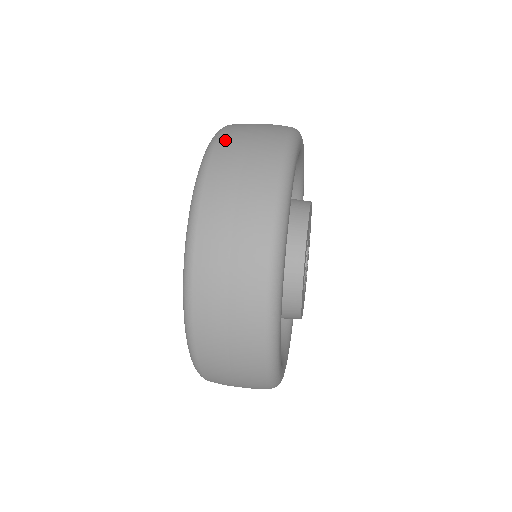
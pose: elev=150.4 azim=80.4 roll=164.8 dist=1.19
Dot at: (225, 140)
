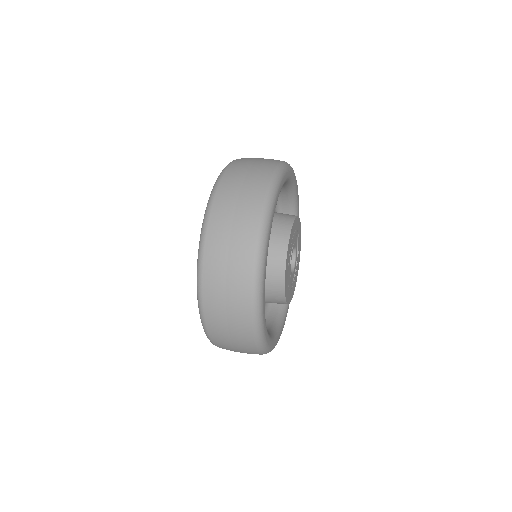
Dot at: (244, 158)
